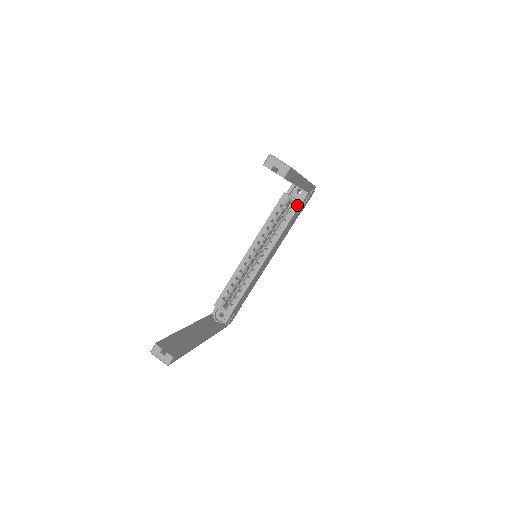
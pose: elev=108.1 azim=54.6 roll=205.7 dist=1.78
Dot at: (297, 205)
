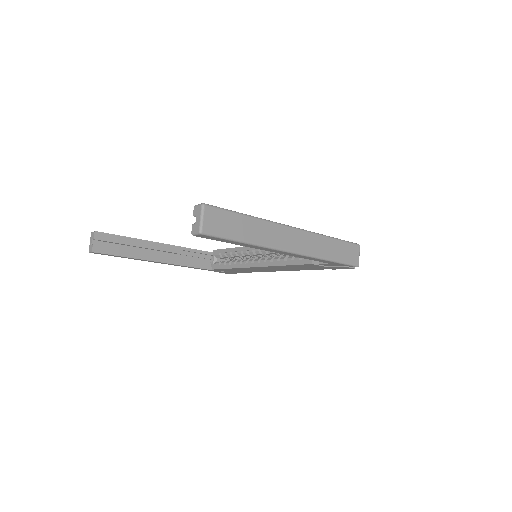
Dot at: (308, 261)
